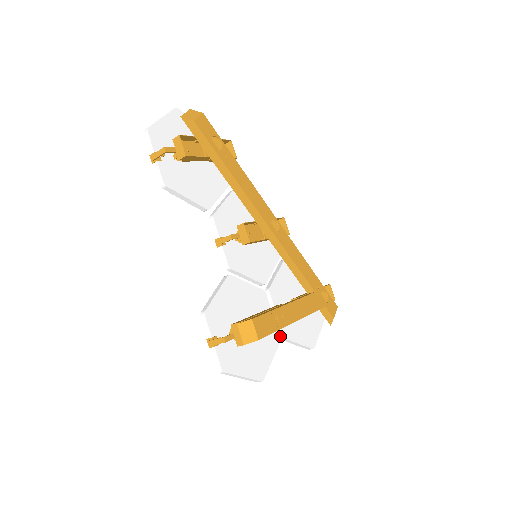
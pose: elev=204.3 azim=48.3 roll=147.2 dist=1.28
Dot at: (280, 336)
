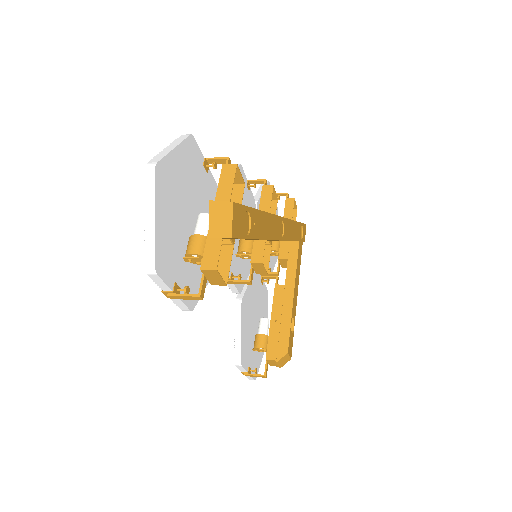
Dot at: occluded
